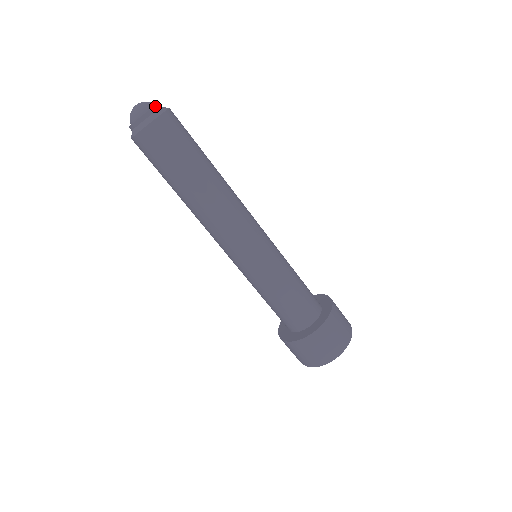
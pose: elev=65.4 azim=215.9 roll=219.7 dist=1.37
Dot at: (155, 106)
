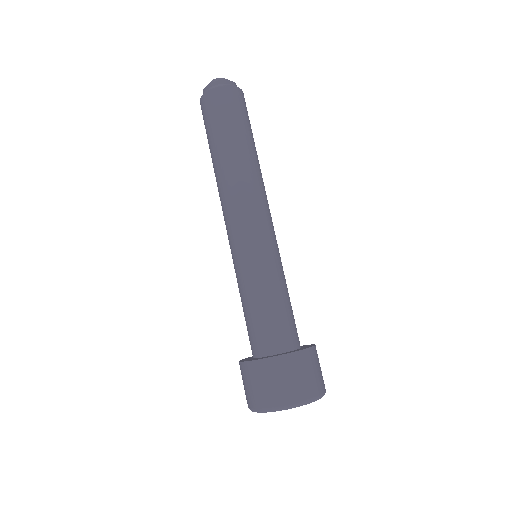
Dot at: (222, 80)
